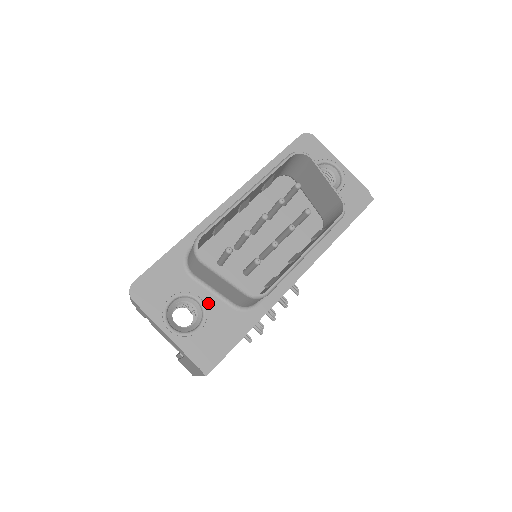
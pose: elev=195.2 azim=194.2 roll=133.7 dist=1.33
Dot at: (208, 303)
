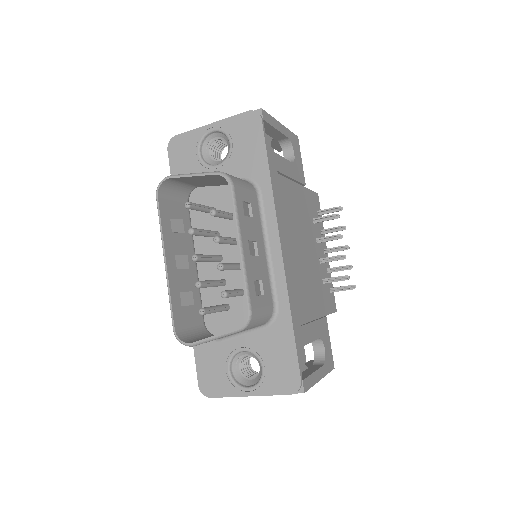
Dot at: (249, 345)
